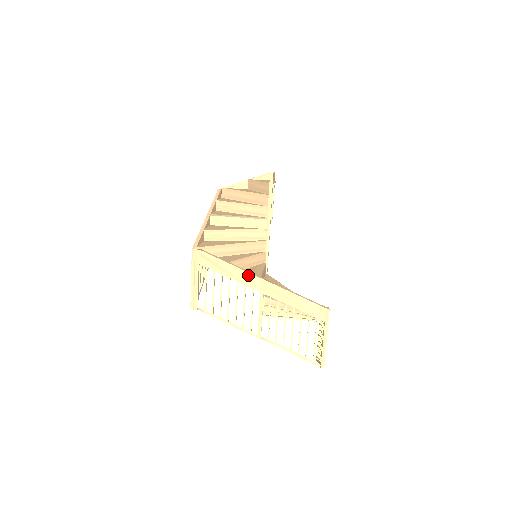
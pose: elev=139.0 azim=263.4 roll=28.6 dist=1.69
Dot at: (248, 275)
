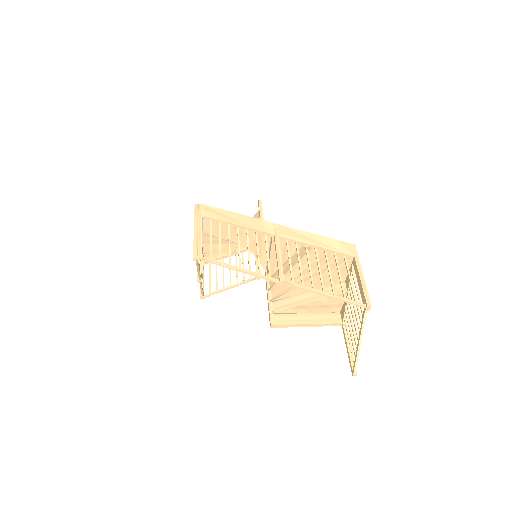
Dot at: (258, 221)
